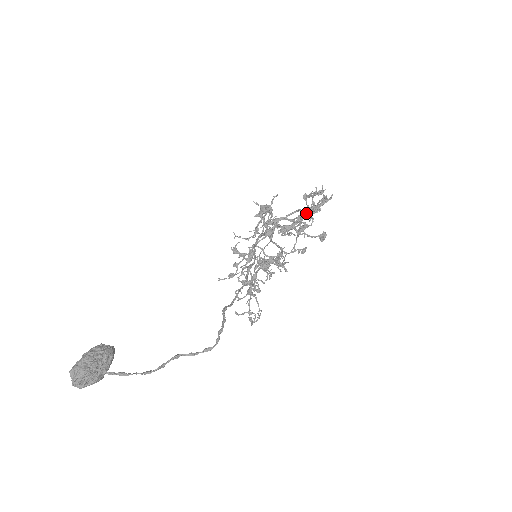
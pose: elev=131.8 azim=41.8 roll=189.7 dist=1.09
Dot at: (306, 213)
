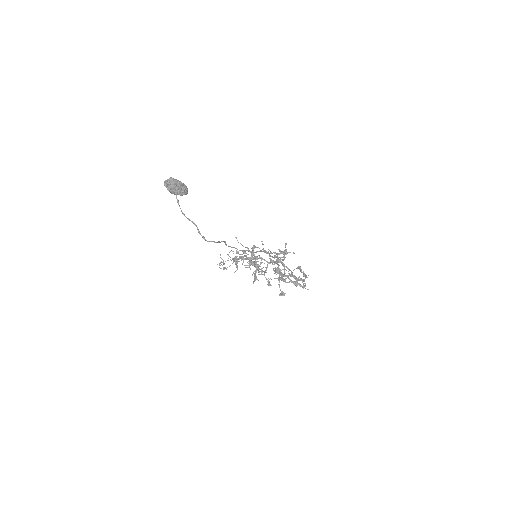
Dot at: (292, 275)
